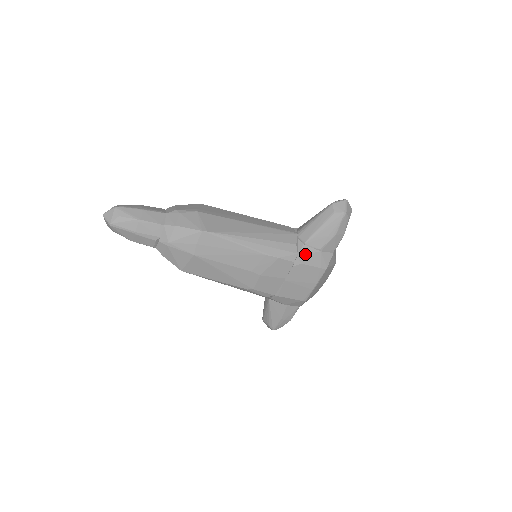
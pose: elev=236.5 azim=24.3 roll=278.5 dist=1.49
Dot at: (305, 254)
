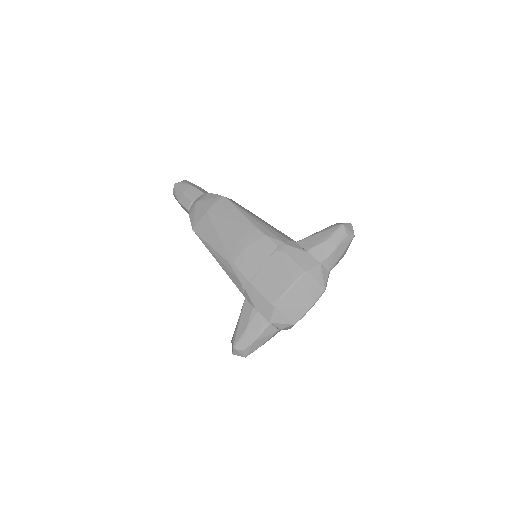
Dot at: (292, 246)
